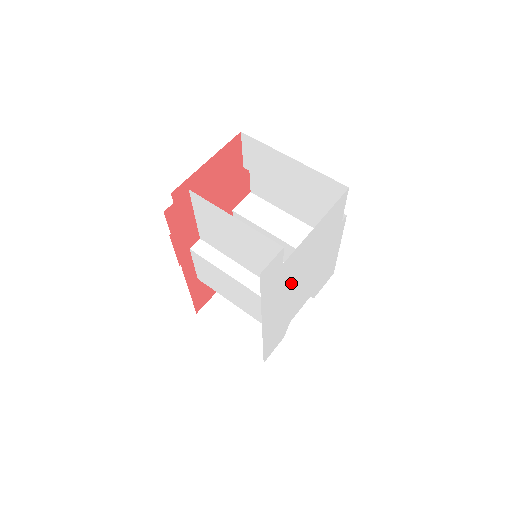
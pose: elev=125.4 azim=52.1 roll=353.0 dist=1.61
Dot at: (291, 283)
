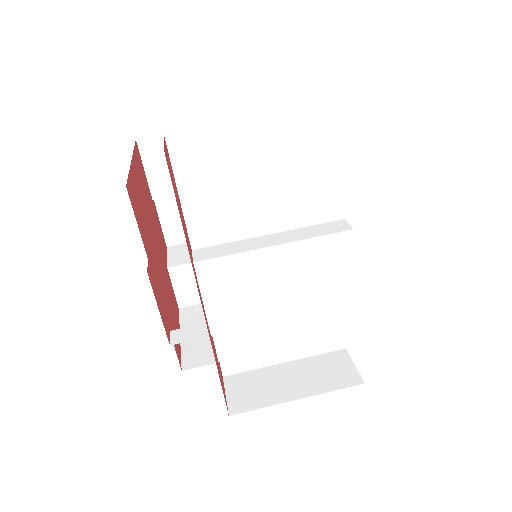
Dot at: occluded
